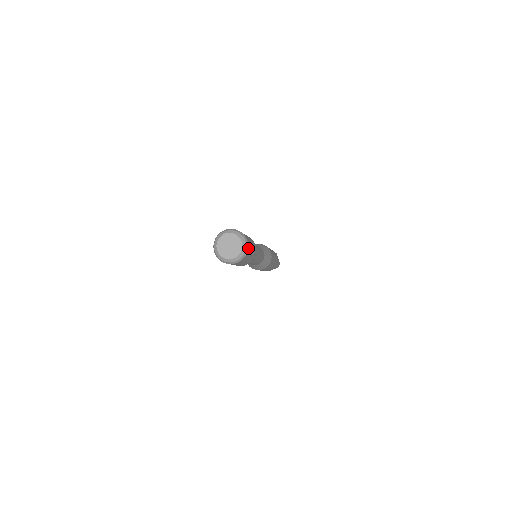
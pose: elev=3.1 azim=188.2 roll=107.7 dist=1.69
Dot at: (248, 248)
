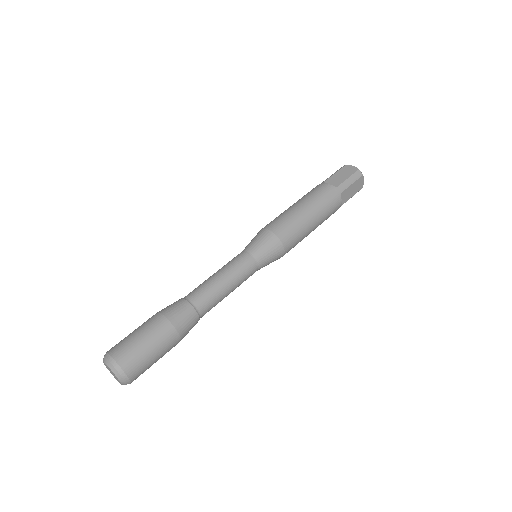
Dot at: (133, 380)
